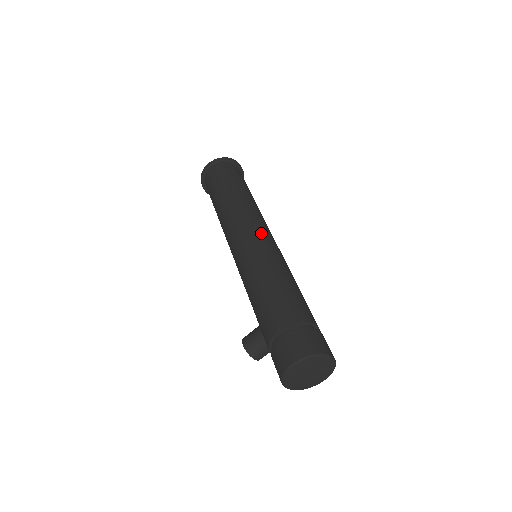
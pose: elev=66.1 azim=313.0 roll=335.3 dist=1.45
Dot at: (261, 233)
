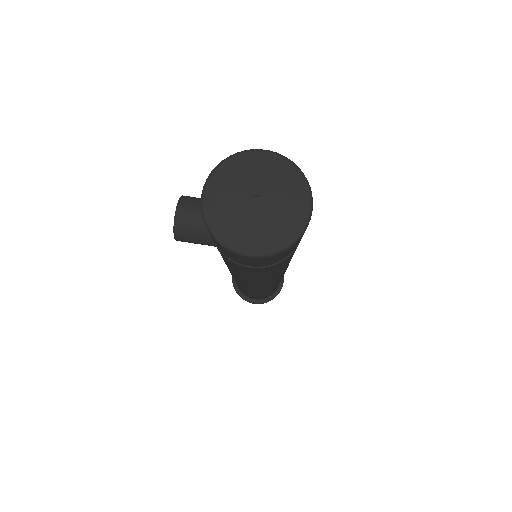
Dot at: occluded
